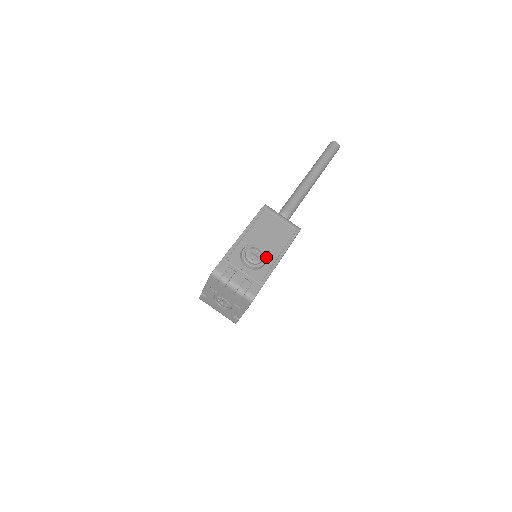
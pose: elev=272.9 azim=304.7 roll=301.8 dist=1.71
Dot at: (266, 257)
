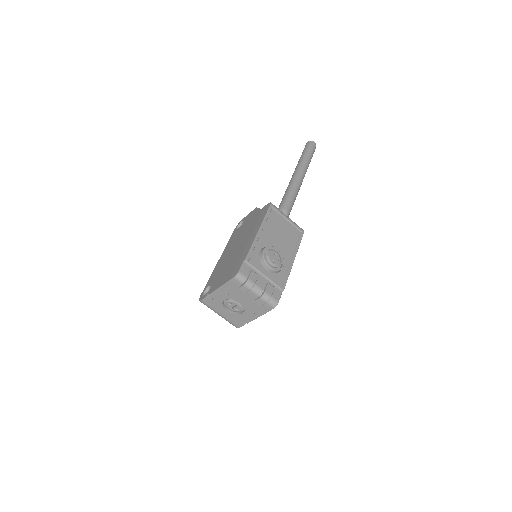
Dot at: occluded
